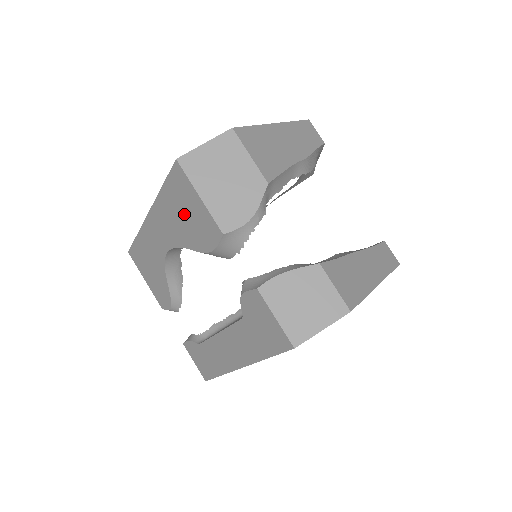
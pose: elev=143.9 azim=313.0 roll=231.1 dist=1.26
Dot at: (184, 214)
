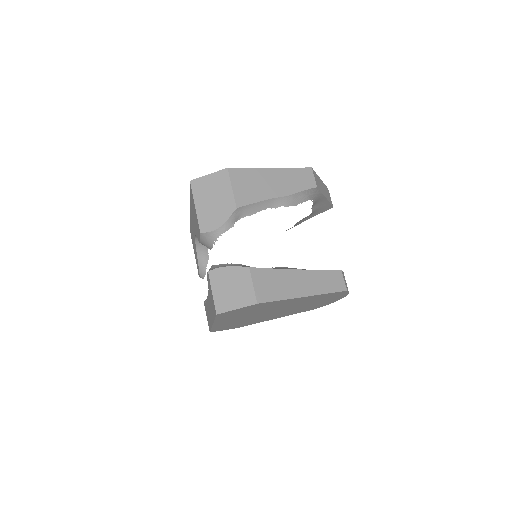
Dot at: (194, 215)
